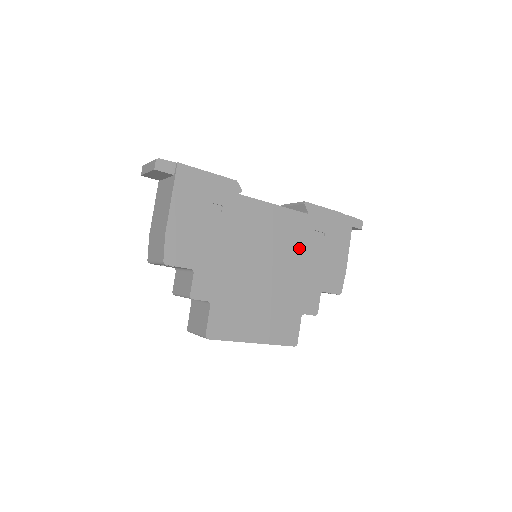
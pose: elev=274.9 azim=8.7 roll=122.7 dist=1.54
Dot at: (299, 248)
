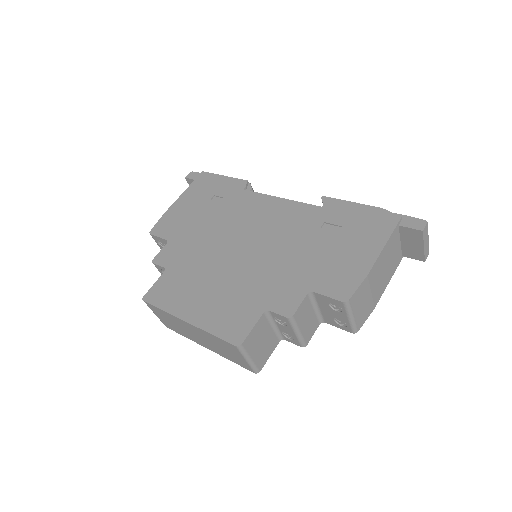
Dot at: (295, 238)
